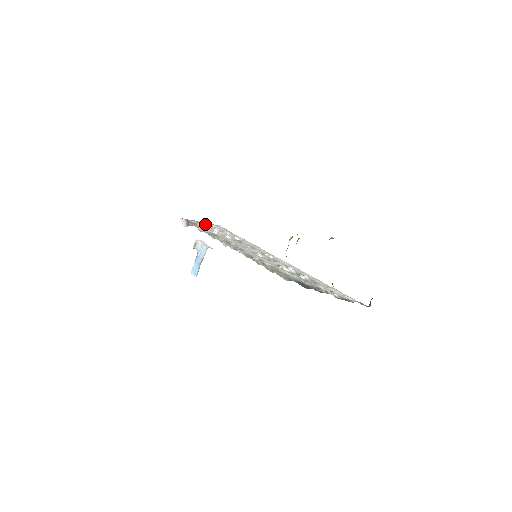
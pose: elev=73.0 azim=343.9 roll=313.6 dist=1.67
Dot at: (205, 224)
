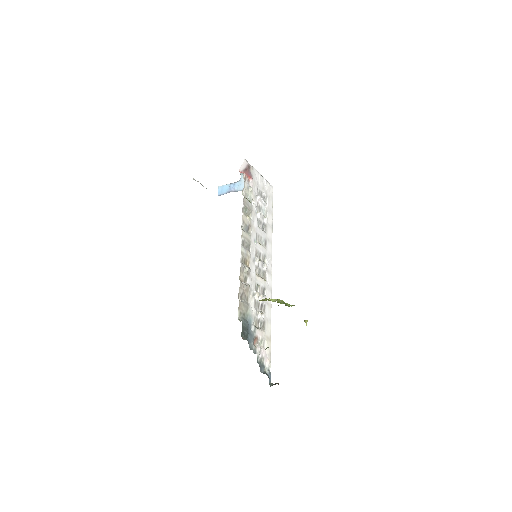
Dot at: (260, 180)
